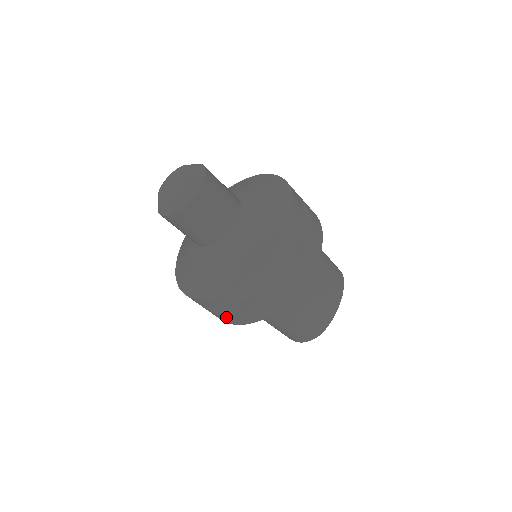
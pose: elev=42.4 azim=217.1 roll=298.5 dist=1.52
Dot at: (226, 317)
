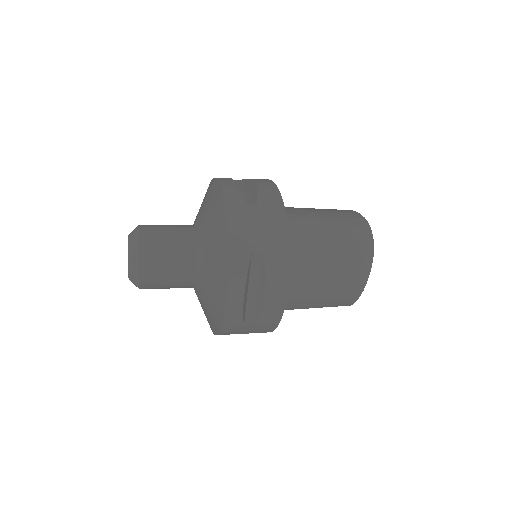
Dot at: occluded
